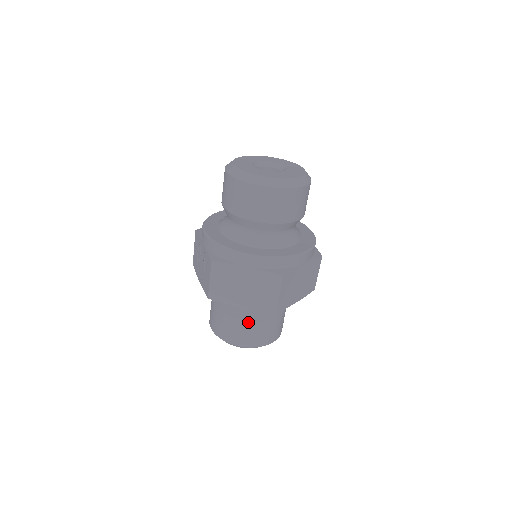
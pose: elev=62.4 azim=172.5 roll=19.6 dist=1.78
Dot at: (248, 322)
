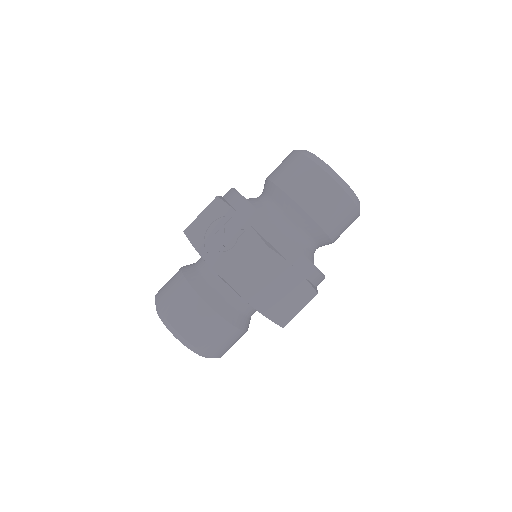
Dot at: (232, 326)
